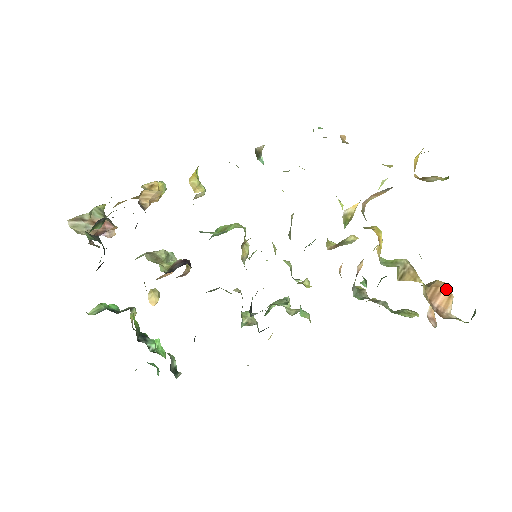
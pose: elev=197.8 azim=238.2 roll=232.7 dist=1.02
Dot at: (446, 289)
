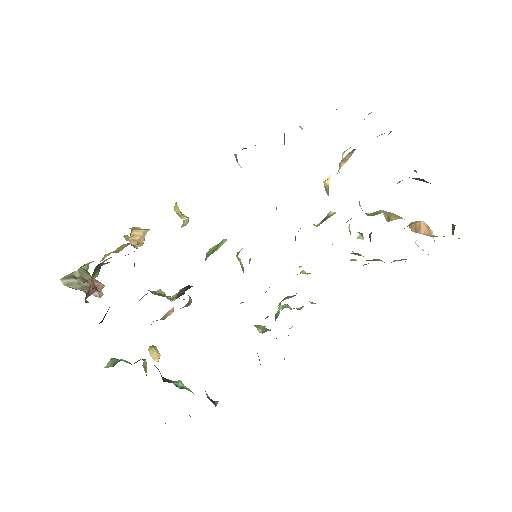
Dot at: (422, 223)
